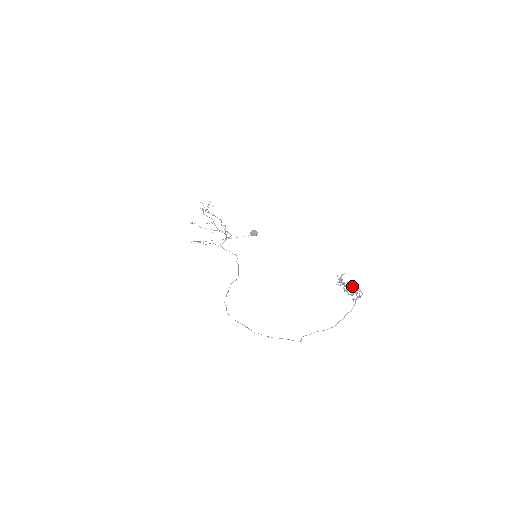
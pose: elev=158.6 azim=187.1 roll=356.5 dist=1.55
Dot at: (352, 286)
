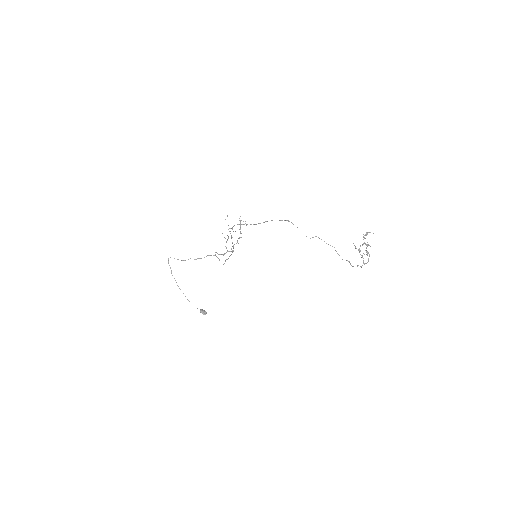
Dot at: occluded
